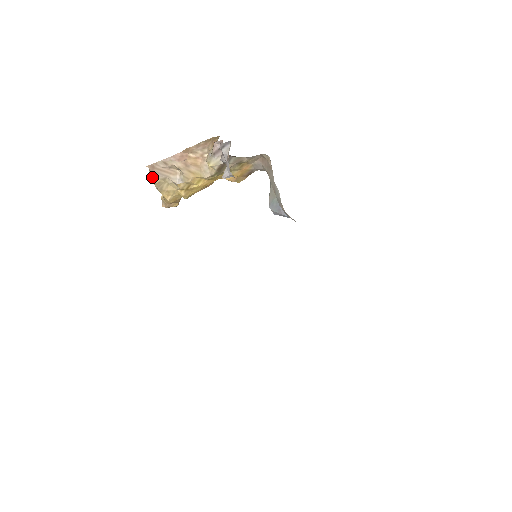
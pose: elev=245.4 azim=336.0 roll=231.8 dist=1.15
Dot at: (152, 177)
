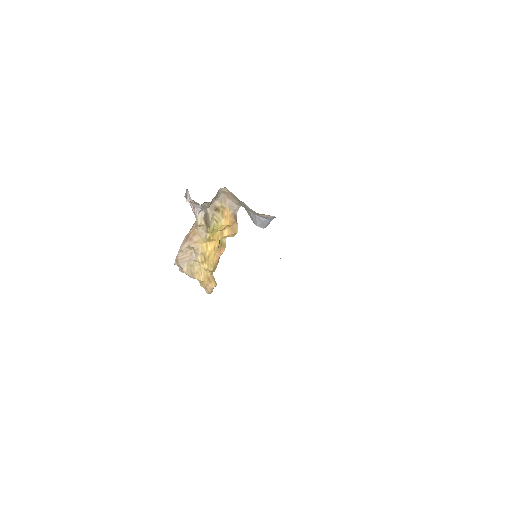
Dot at: (182, 270)
